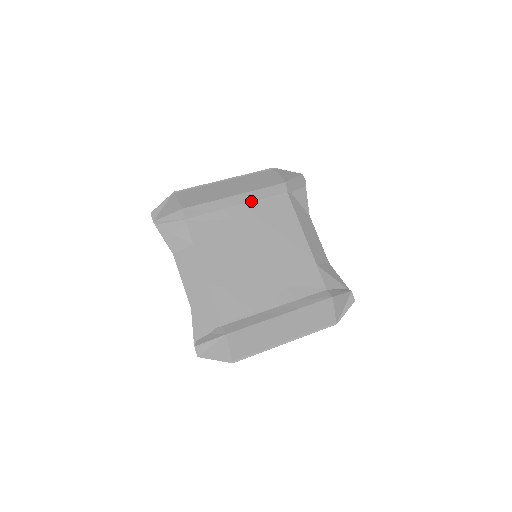
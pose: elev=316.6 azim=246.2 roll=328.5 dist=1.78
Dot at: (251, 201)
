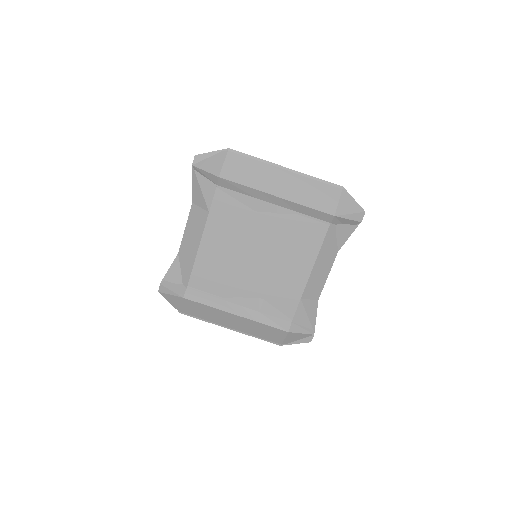
Dot at: (289, 208)
